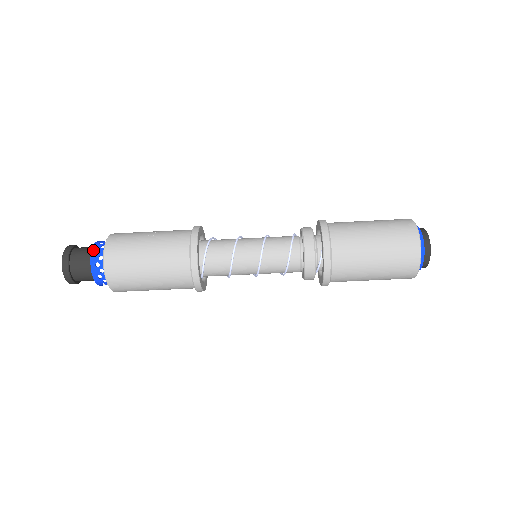
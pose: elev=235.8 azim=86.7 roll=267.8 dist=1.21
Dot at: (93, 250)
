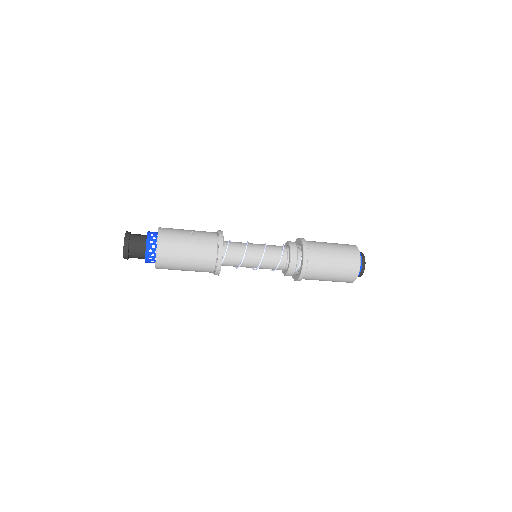
Dot at: (148, 240)
